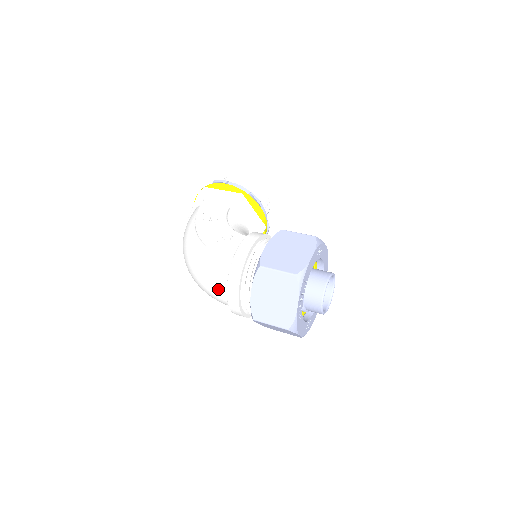
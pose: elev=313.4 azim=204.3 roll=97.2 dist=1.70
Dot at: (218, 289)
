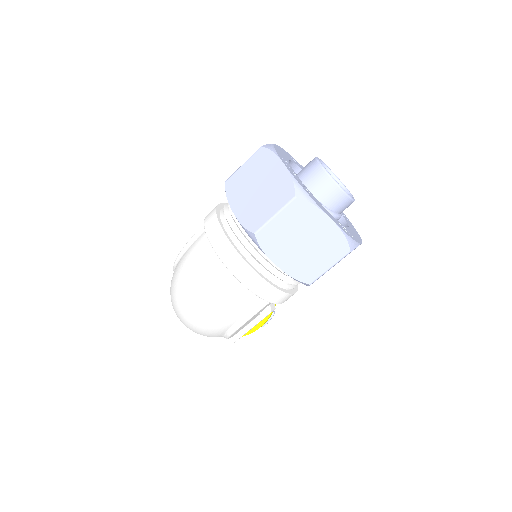
Dot at: (208, 266)
